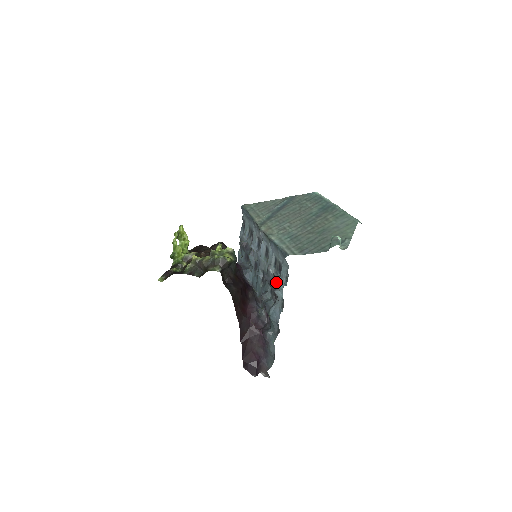
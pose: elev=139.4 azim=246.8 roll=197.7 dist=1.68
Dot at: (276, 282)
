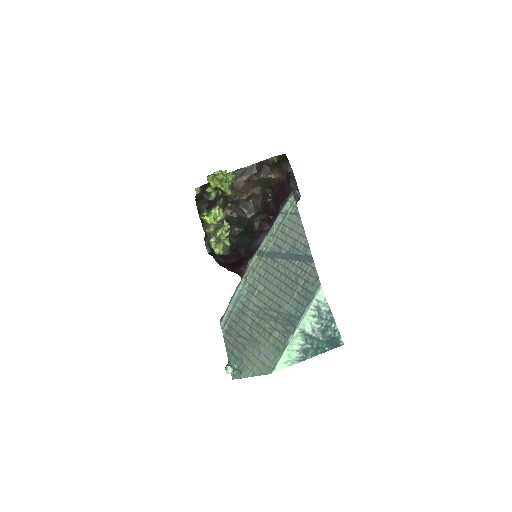
Dot at: occluded
